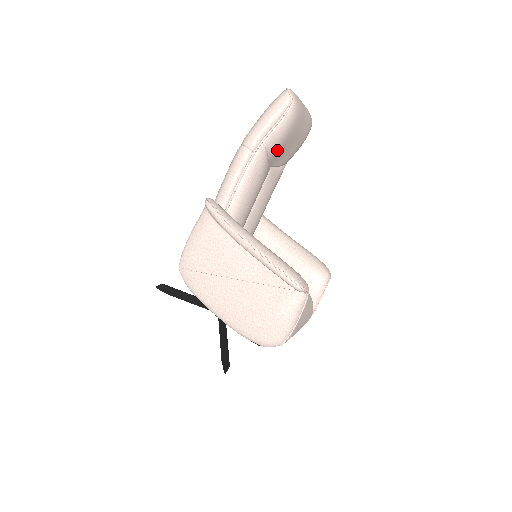
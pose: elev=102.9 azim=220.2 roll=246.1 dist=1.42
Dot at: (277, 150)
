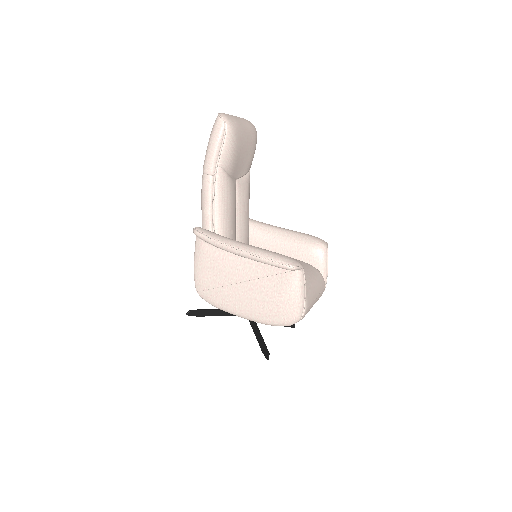
Dot at: (233, 165)
